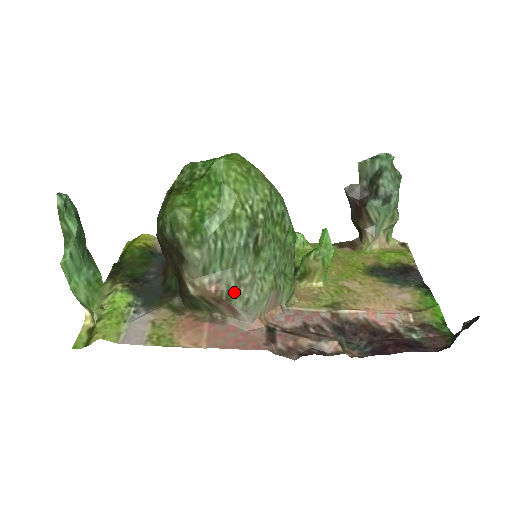
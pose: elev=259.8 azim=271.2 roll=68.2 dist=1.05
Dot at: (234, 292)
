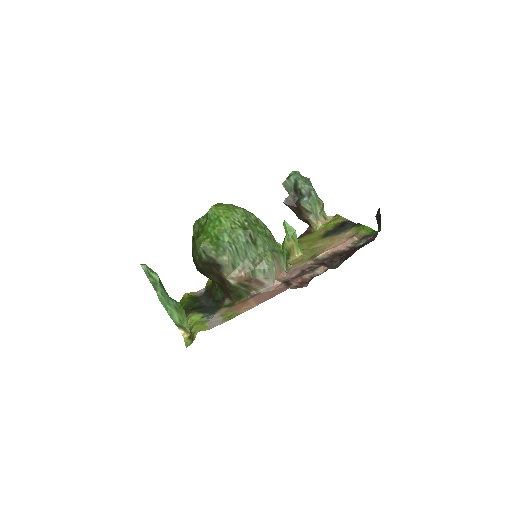
Dot at: (255, 270)
